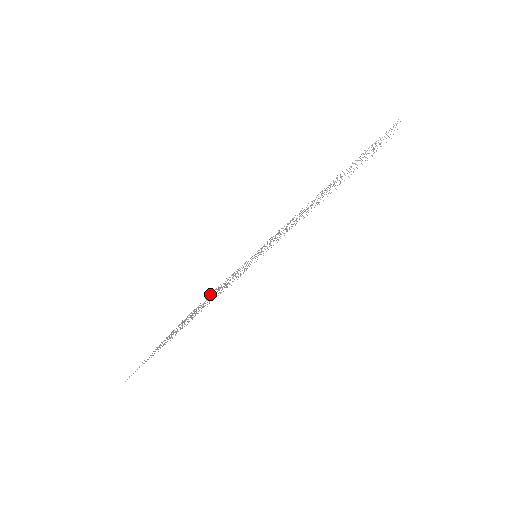
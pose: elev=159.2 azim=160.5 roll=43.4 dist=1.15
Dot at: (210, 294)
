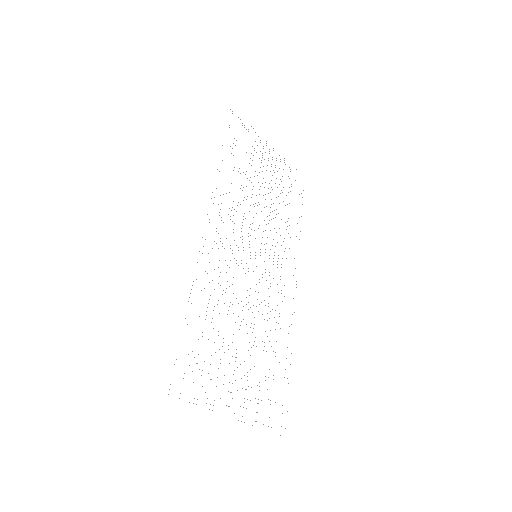
Dot at: occluded
